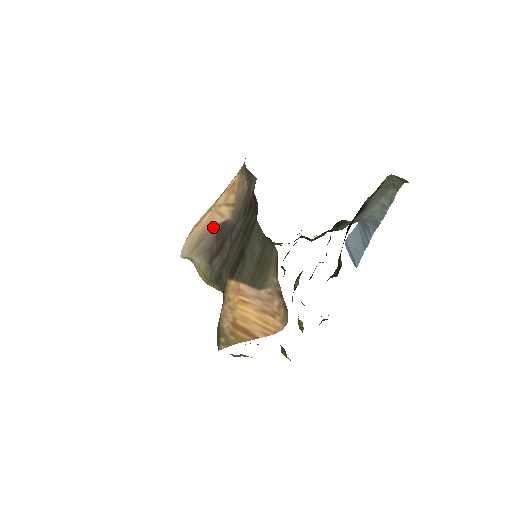
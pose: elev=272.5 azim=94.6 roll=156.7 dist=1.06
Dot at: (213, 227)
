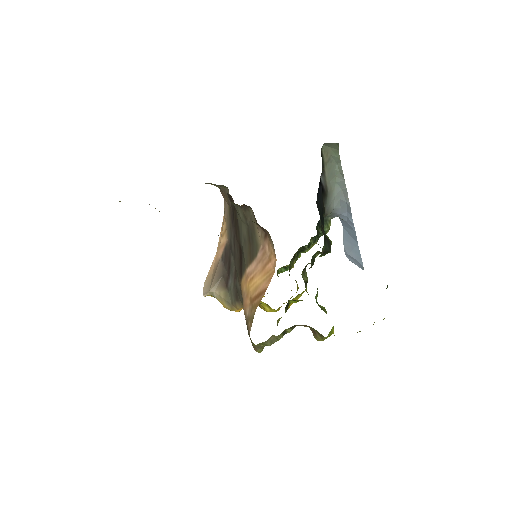
Dot at: (220, 259)
